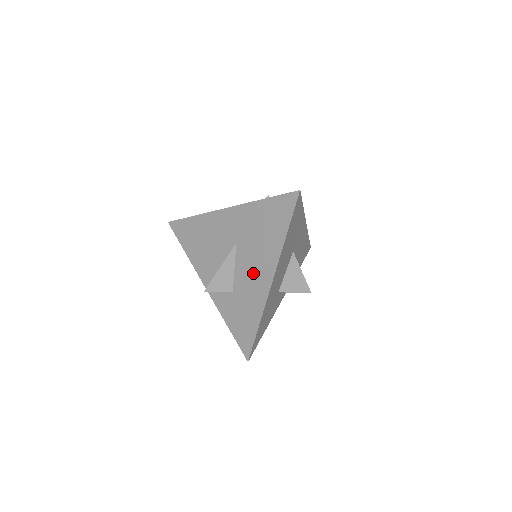
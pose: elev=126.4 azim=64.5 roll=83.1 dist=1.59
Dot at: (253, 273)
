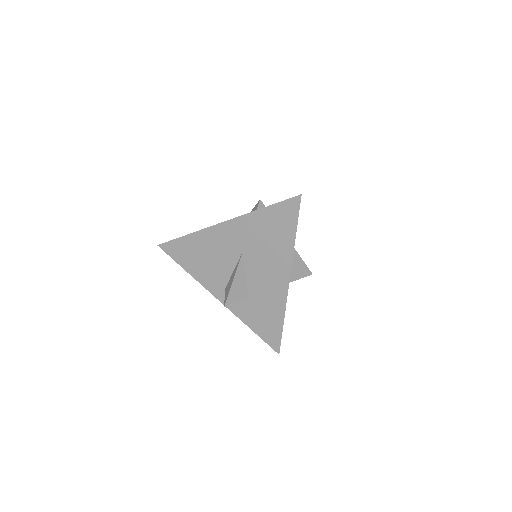
Dot at: (267, 277)
